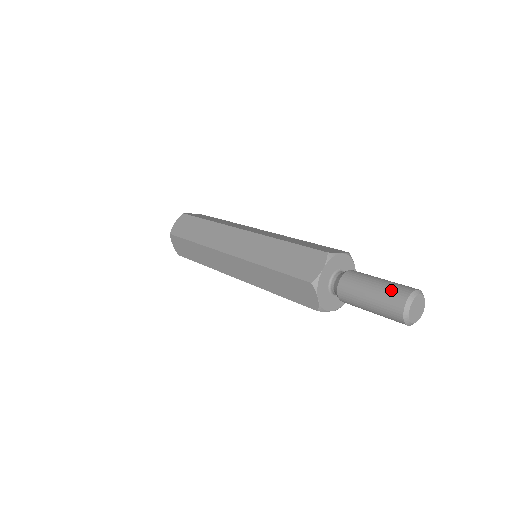
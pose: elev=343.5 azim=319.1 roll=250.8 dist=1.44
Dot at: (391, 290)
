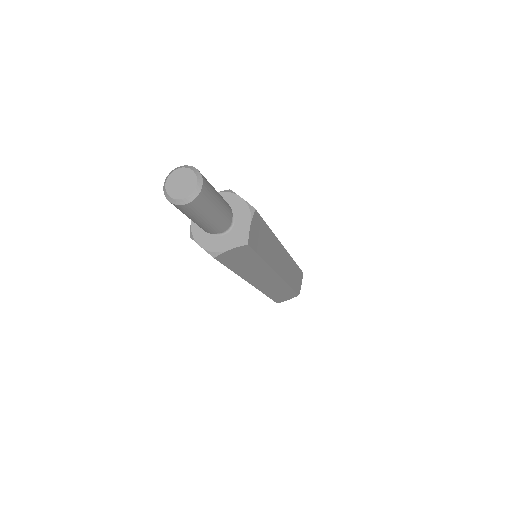
Dot at: occluded
